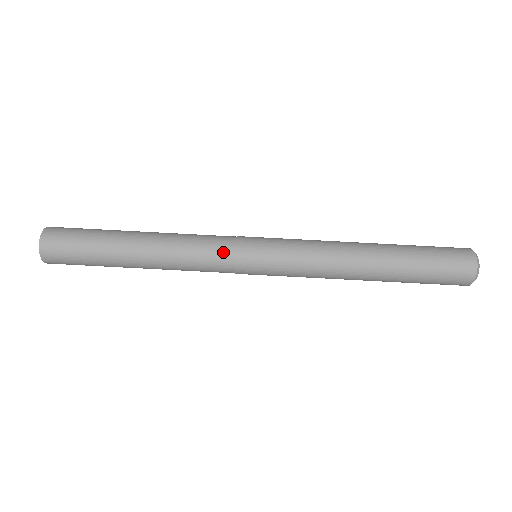
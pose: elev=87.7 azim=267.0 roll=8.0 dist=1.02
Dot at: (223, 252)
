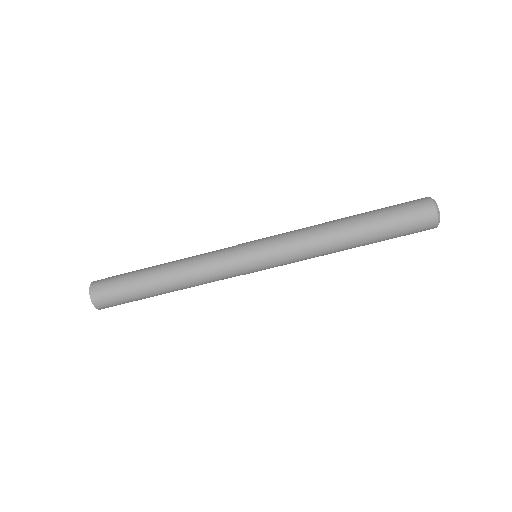
Dot at: (227, 255)
